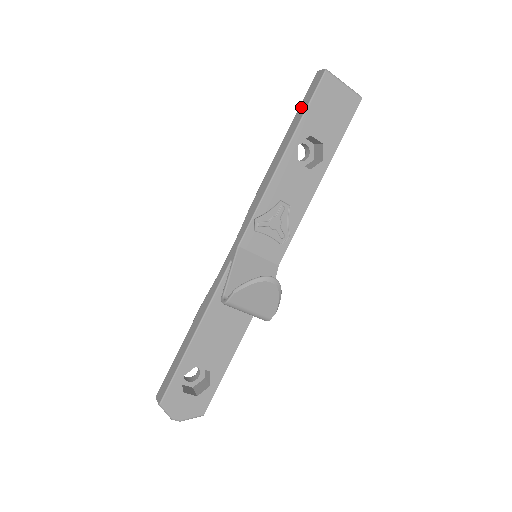
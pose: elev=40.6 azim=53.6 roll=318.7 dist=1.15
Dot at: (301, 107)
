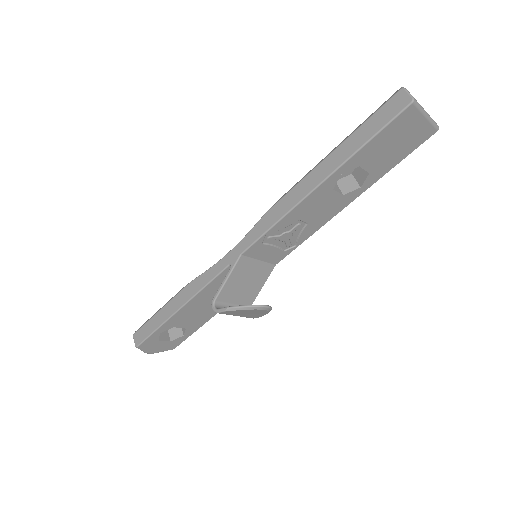
Dot at: (363, 130)
